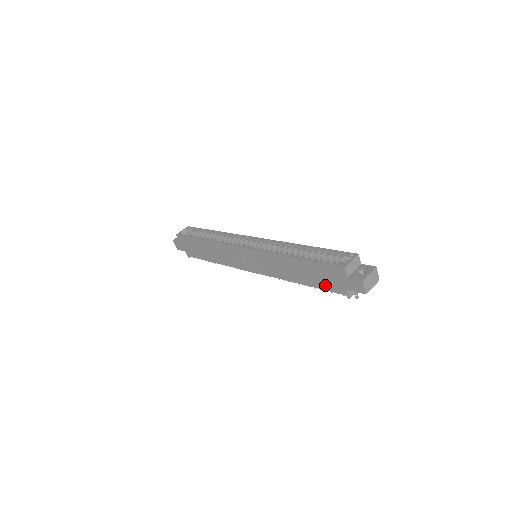
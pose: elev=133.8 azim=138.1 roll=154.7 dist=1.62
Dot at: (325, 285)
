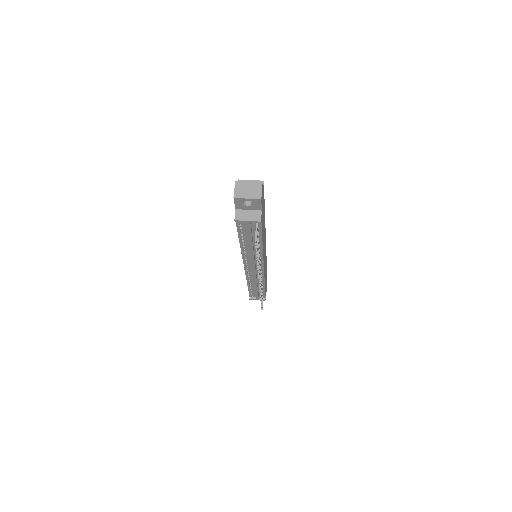
Dot at: occluded
